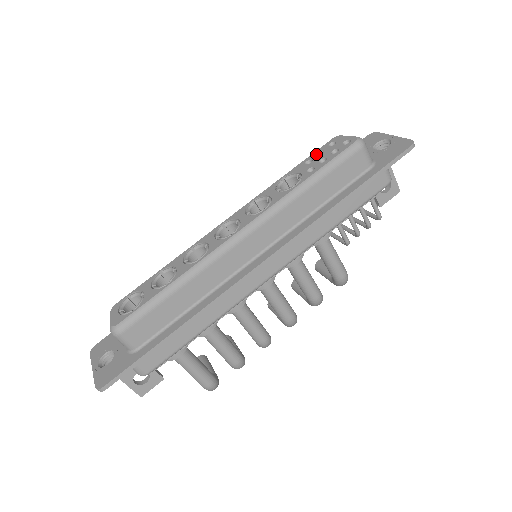
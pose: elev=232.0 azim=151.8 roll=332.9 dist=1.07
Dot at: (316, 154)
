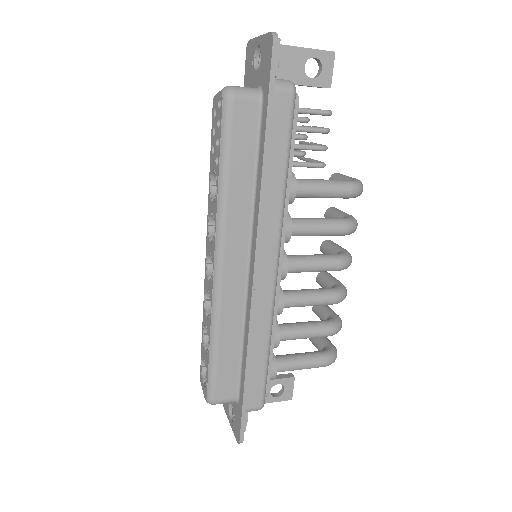
Dot at: (212, 135)
